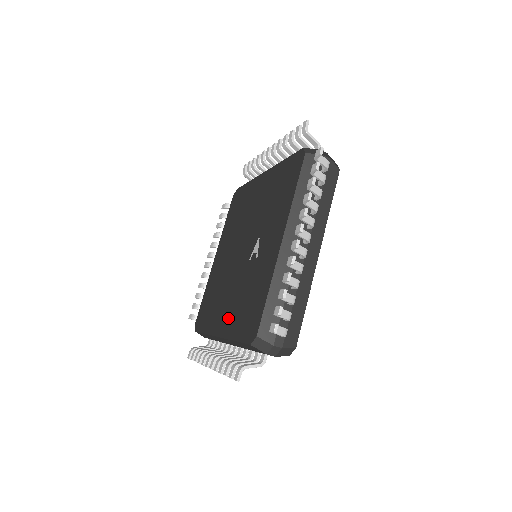
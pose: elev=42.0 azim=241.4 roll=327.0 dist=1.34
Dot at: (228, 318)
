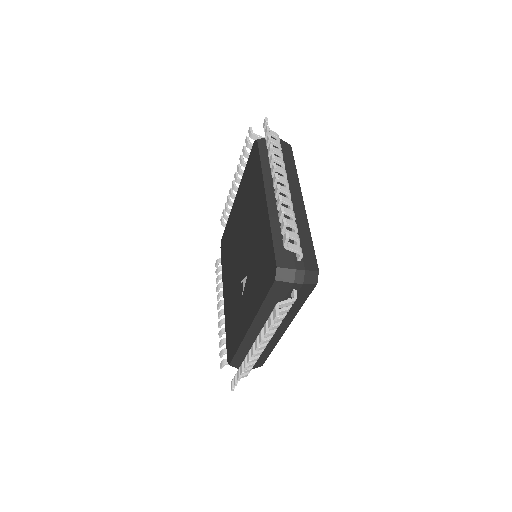
Dot at: (227, 301)
